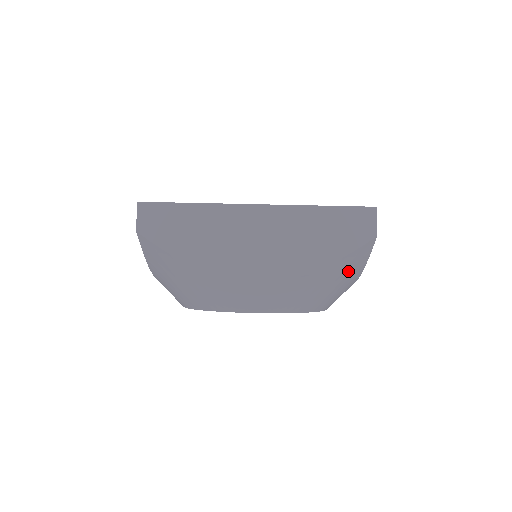
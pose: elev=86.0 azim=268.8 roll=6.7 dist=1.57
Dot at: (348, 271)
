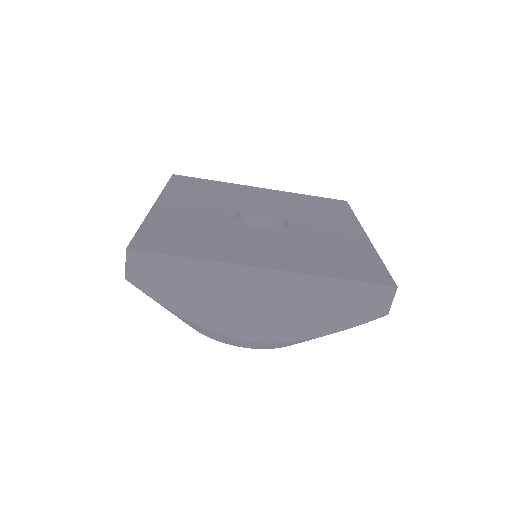
Dot at: occluded
